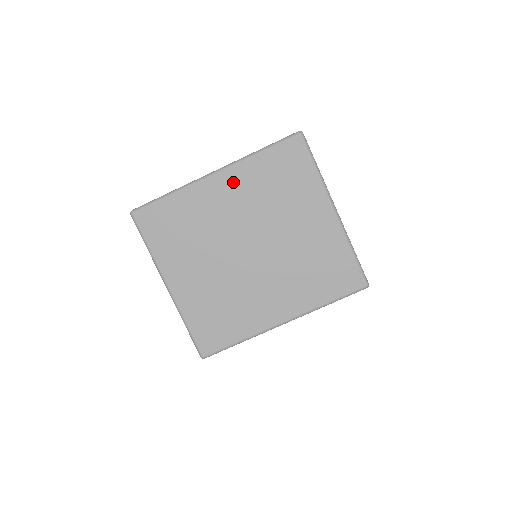
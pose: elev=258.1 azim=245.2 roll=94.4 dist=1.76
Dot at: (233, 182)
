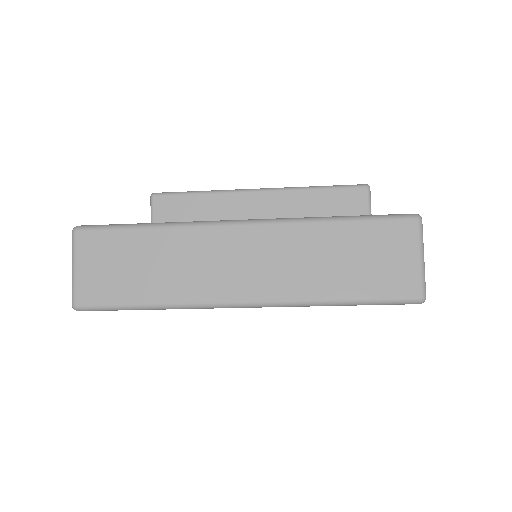
Dot at: occluded
